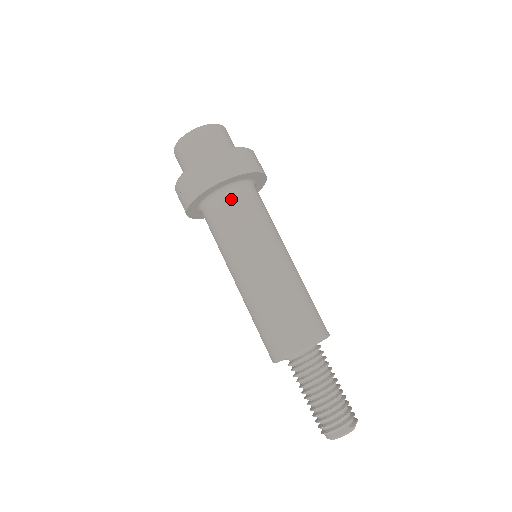
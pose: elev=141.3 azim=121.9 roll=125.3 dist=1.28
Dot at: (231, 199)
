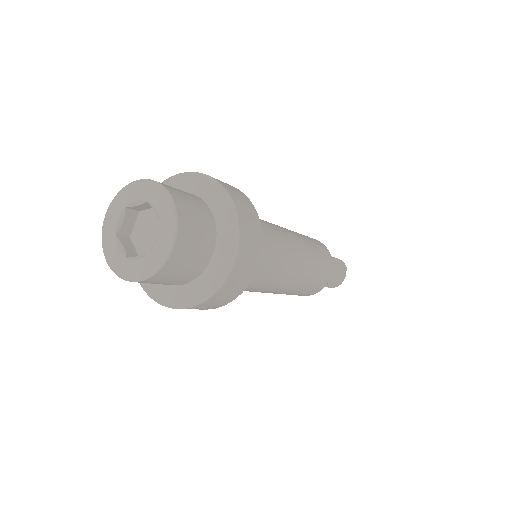
Dot at: occluded
